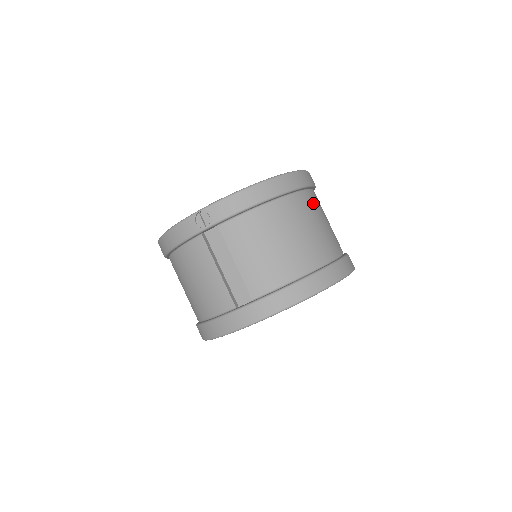
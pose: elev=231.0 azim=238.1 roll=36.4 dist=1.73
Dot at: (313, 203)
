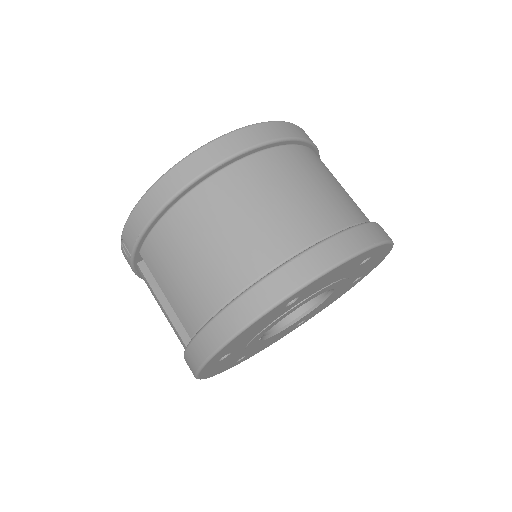
Dot at: (255, 175)
